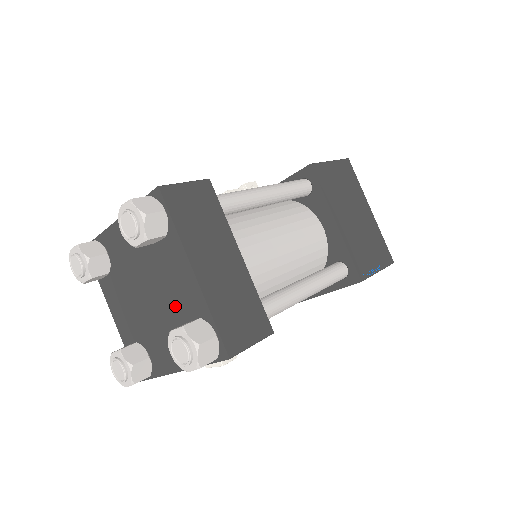
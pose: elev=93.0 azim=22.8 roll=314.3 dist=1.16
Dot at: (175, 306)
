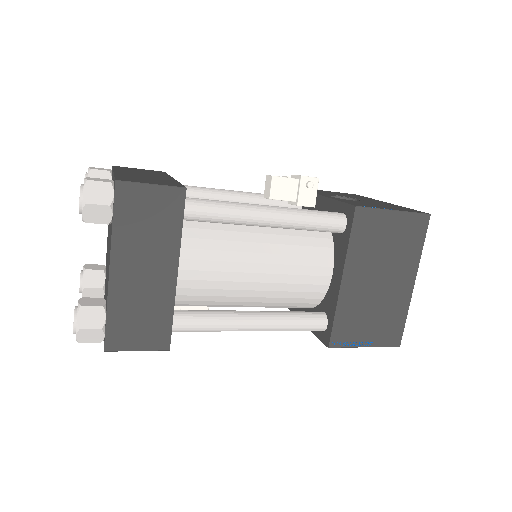
Dot at: (107, 277)
